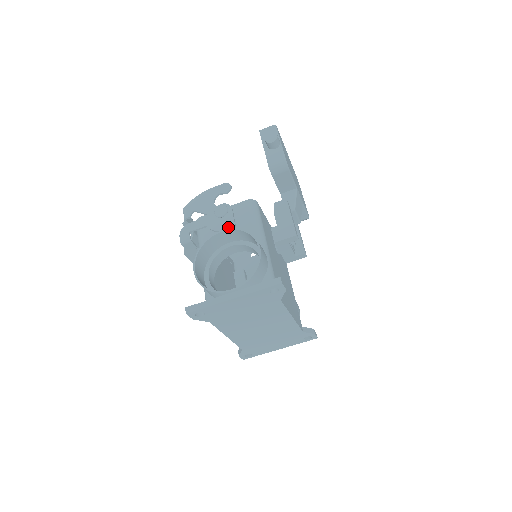
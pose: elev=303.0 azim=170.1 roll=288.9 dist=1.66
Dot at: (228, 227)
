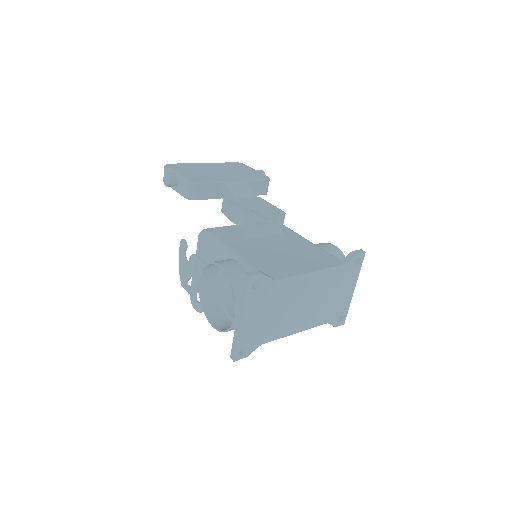
Dot at: occluded
